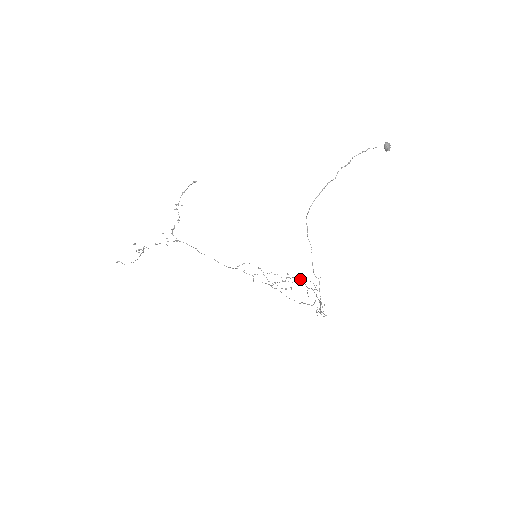
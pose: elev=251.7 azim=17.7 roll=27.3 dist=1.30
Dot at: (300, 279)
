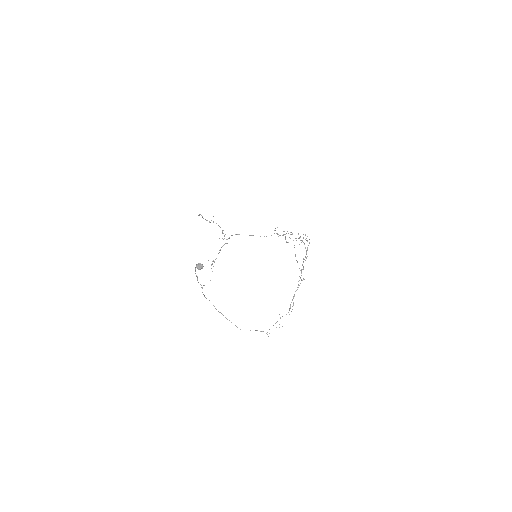
Dot at: (303, 242)
